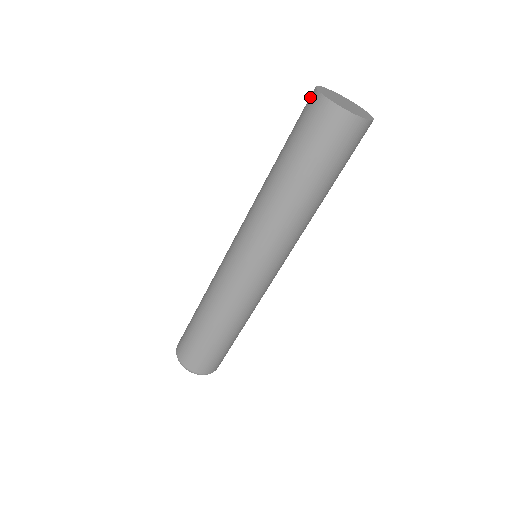
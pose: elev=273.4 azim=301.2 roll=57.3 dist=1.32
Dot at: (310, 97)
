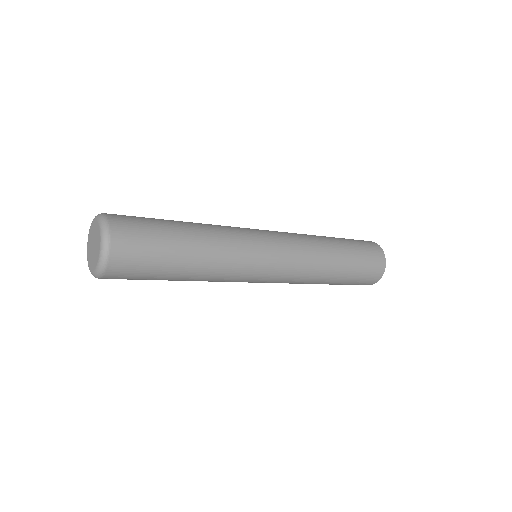
Dot at: occluded
